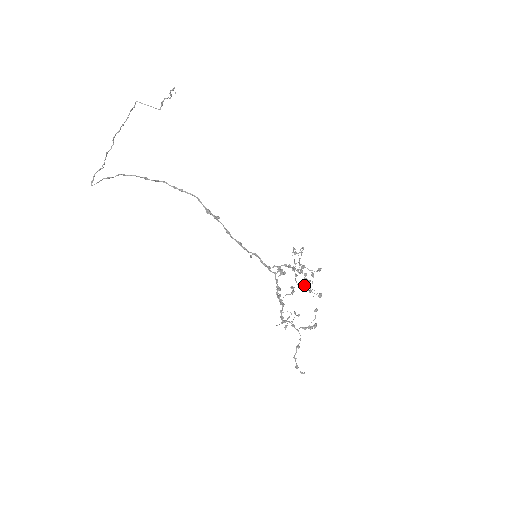
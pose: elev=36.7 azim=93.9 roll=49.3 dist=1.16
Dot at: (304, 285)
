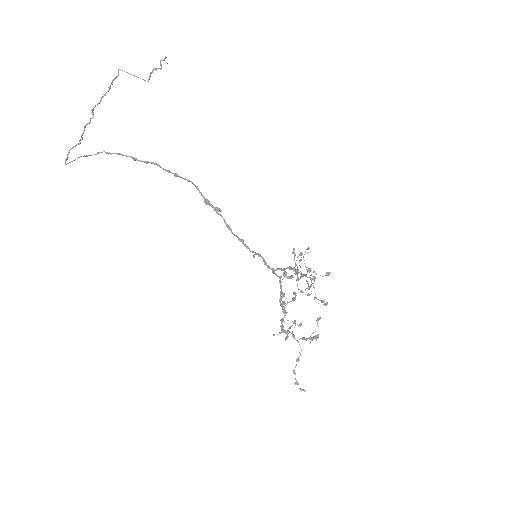
Dot at: (305, 290)
